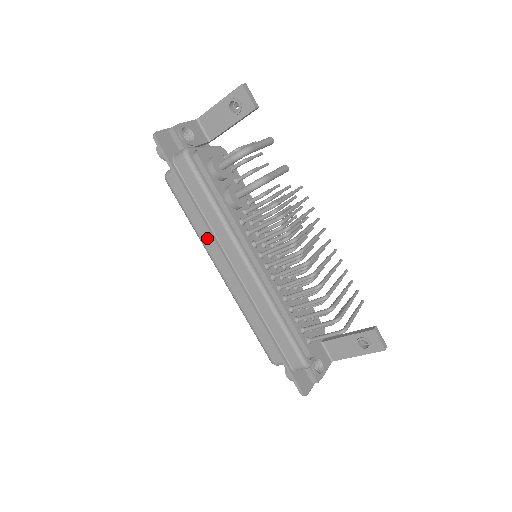
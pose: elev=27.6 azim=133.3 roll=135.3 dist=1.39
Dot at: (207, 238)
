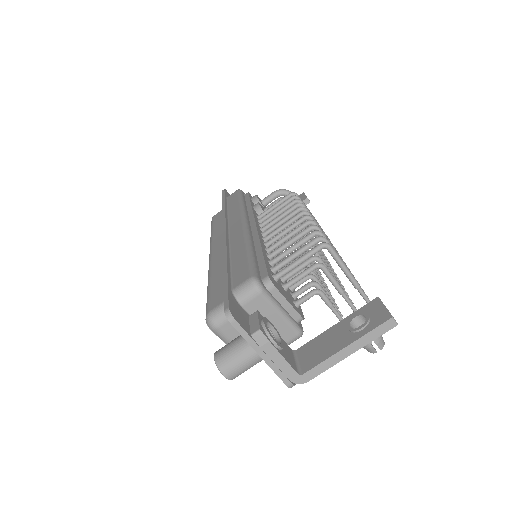
Dot at: (218, 232)
